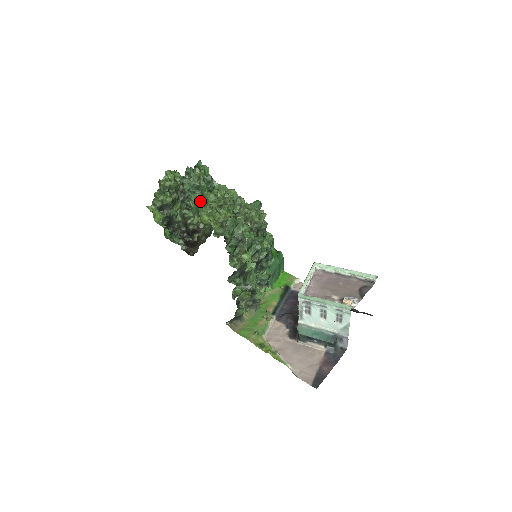
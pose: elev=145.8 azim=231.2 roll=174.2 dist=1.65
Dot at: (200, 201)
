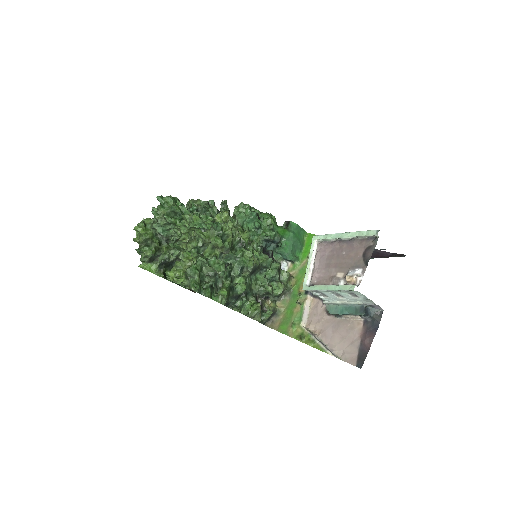
Dot at: (179, 234)
